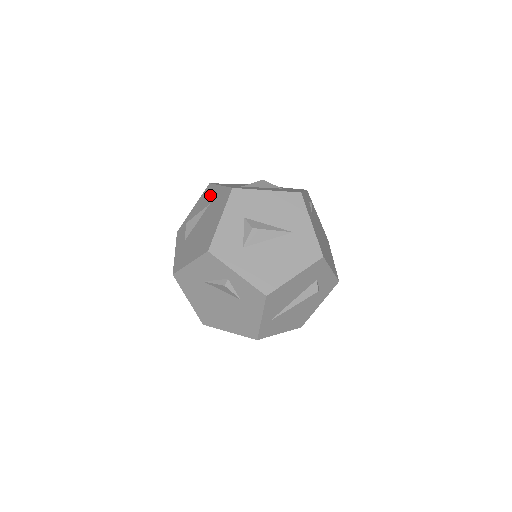
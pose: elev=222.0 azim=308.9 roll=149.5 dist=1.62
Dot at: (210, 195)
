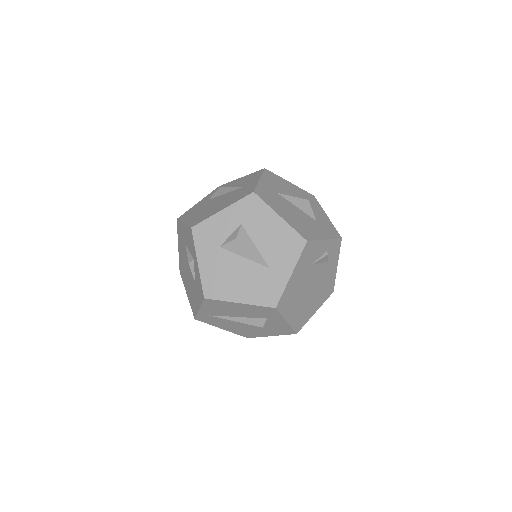
Dot at: (251, 180)
